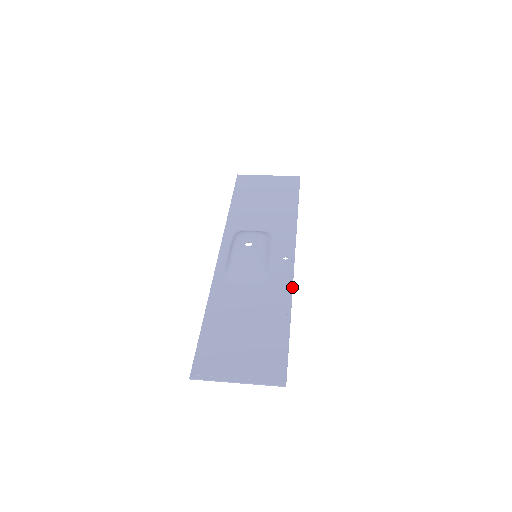
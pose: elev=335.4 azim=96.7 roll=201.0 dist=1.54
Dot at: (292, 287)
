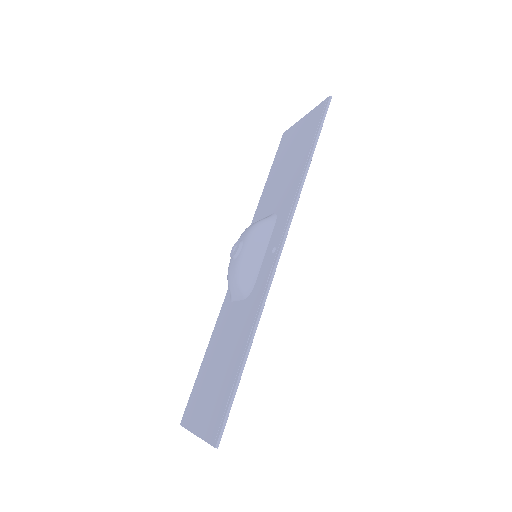
Dot at: (263, 297)
